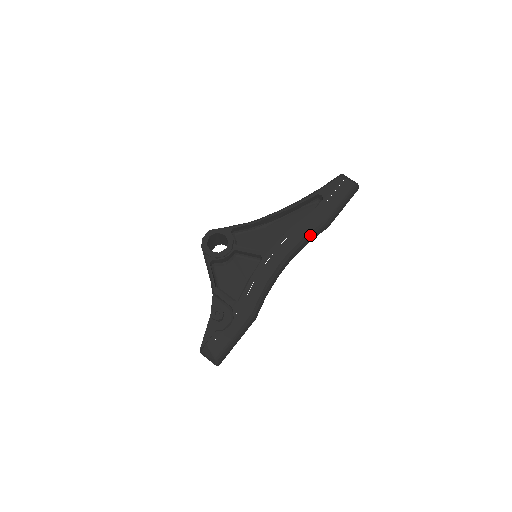
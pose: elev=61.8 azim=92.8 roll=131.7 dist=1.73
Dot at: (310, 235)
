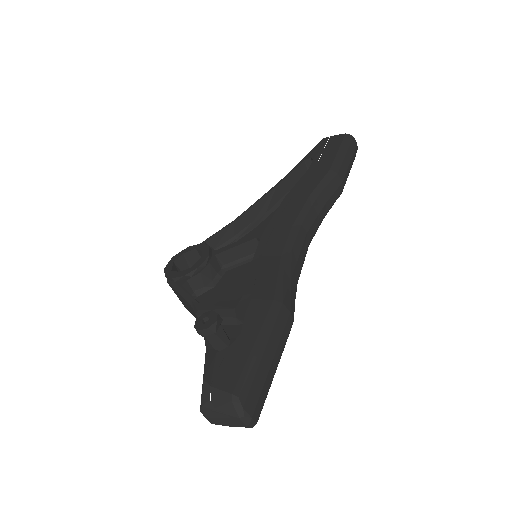
Dot at: (318, 191)
